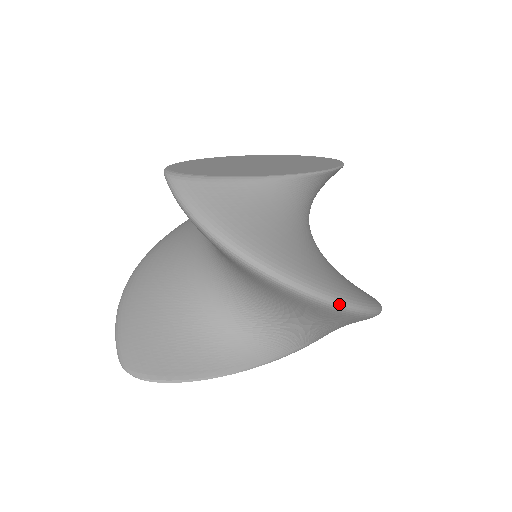
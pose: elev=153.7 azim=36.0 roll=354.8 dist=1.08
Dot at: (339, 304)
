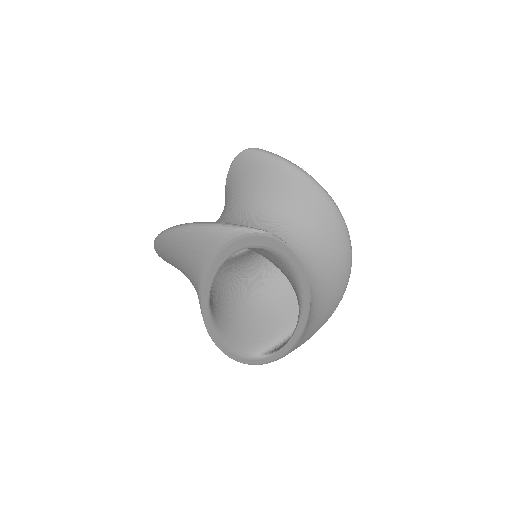
Dot at: (351, 249)
